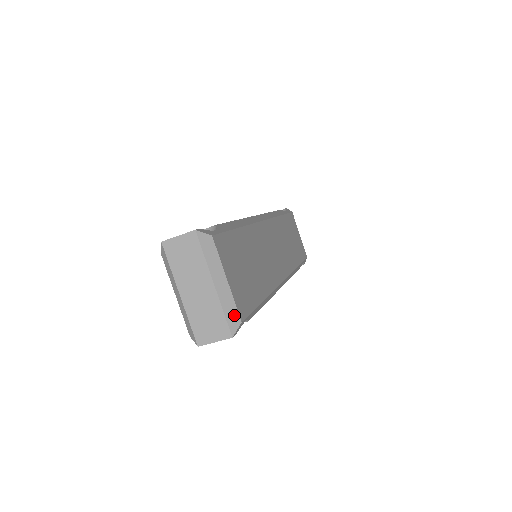
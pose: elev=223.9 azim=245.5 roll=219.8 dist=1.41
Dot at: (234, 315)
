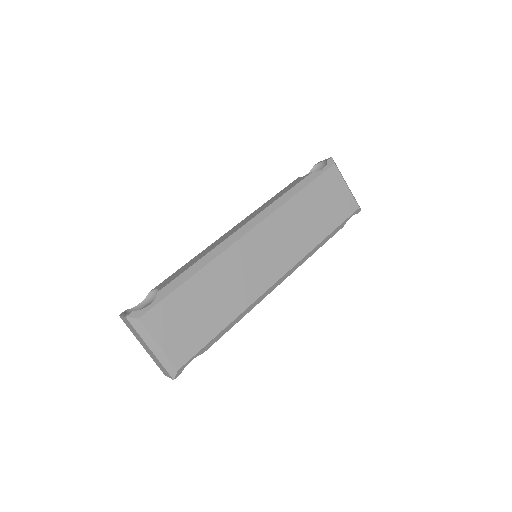
Dot at: (171, 367)
